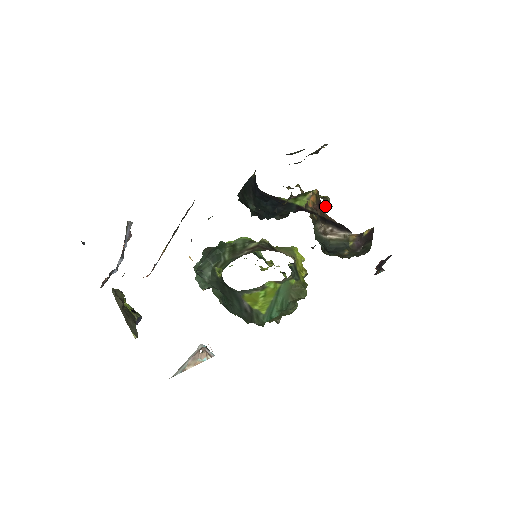
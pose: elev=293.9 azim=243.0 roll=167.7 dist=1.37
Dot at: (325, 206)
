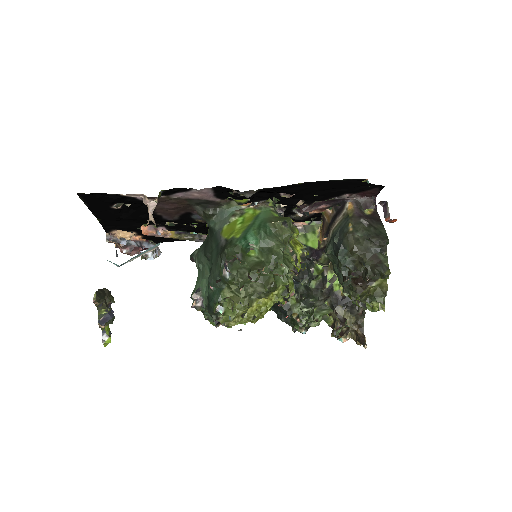
Dot at: occluded
